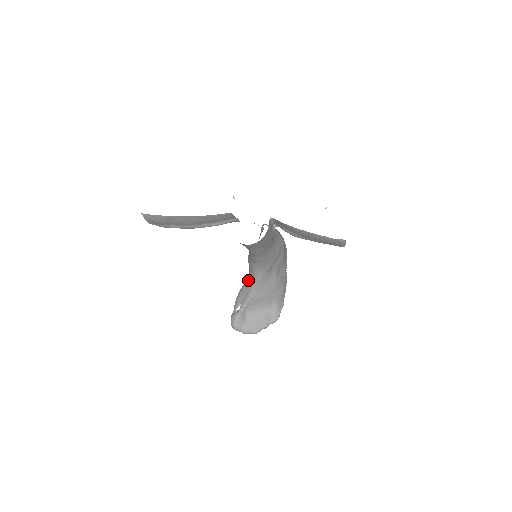
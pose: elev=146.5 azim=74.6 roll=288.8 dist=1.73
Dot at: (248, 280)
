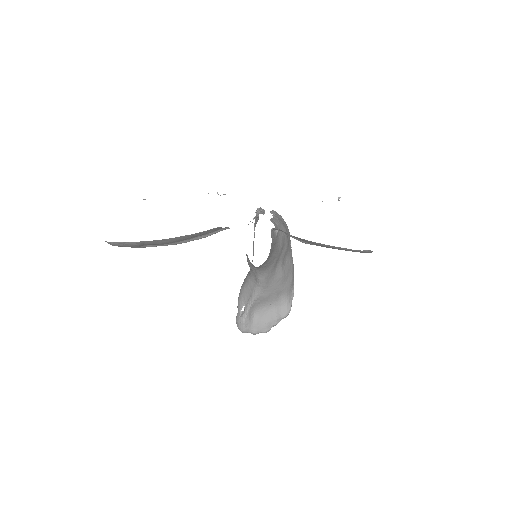
Dot at: (250, 279)
